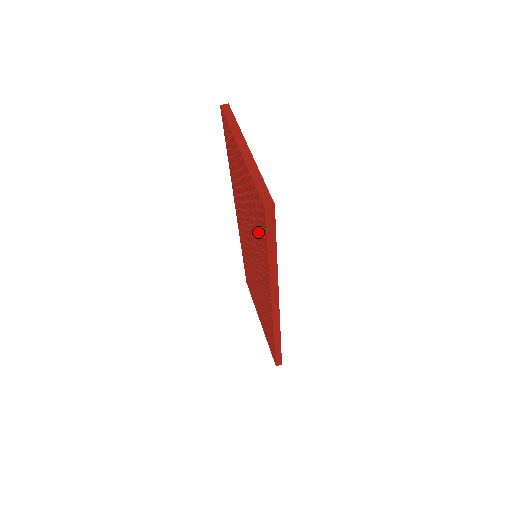
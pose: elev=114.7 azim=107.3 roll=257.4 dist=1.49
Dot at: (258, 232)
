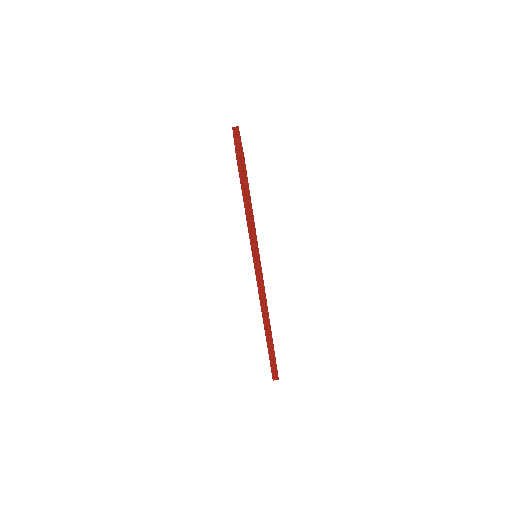
Dot at: occluded
